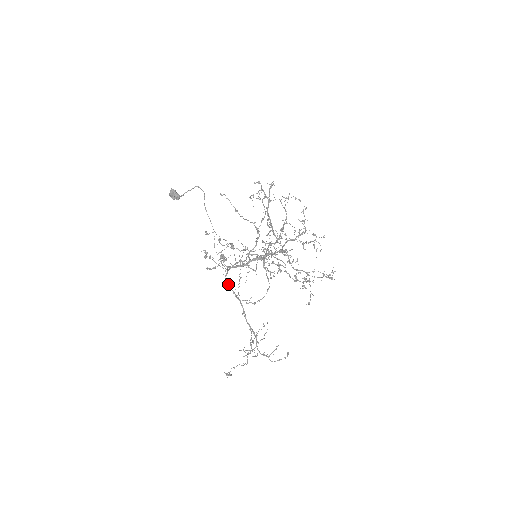
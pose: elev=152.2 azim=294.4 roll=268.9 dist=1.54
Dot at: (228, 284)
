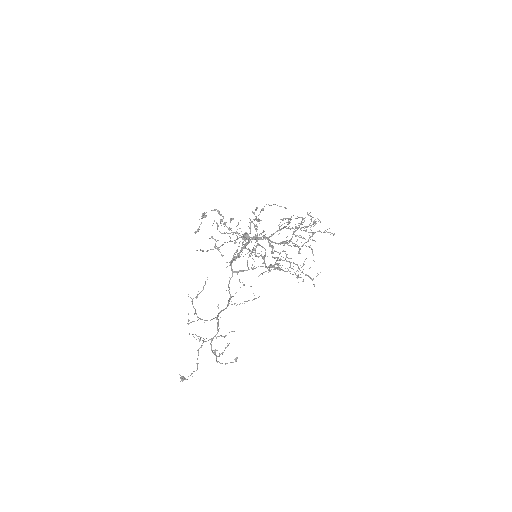
Dot at: (229, 287)
